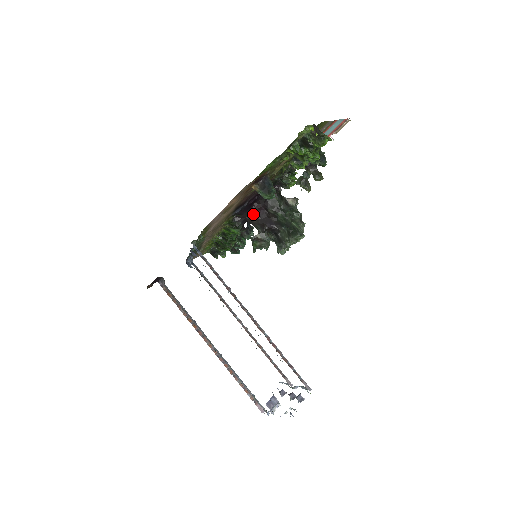
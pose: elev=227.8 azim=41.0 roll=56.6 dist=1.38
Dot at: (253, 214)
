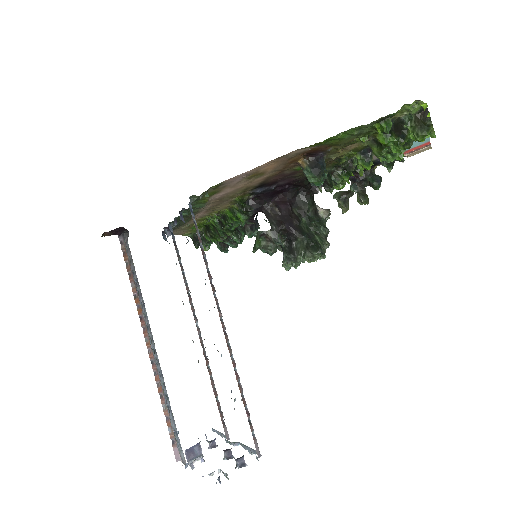
Dot at: (273, 205)
